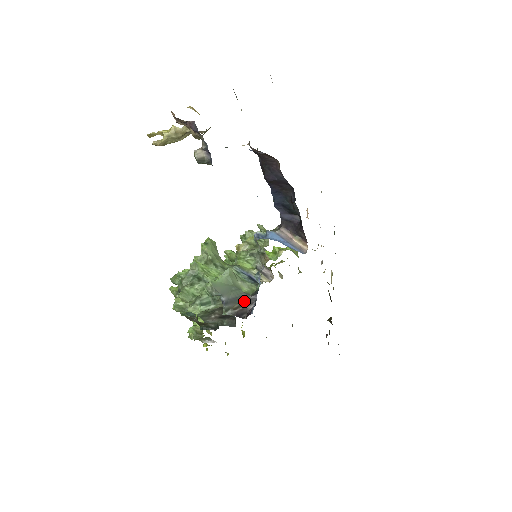
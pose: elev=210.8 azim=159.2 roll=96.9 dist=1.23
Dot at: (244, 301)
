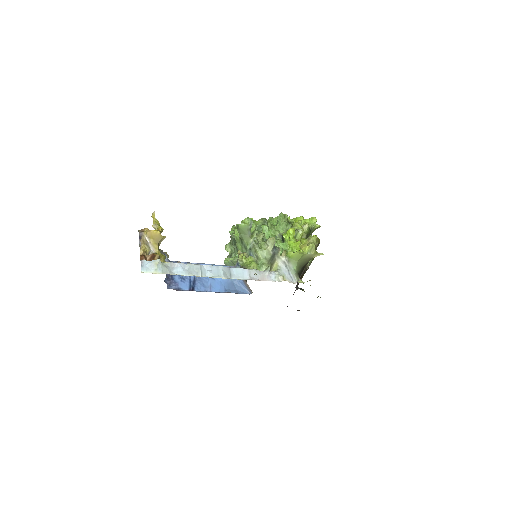
Dot at: occluded
